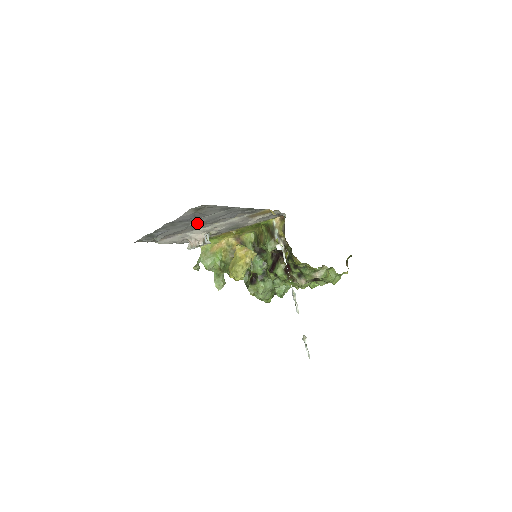
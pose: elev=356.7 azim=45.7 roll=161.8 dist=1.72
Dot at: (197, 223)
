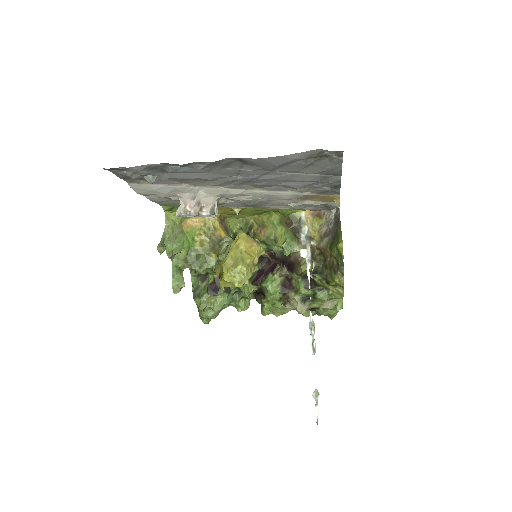
Dot at: (250, 177)
